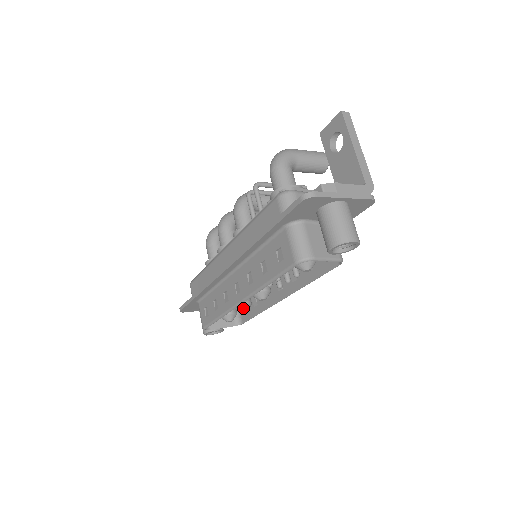
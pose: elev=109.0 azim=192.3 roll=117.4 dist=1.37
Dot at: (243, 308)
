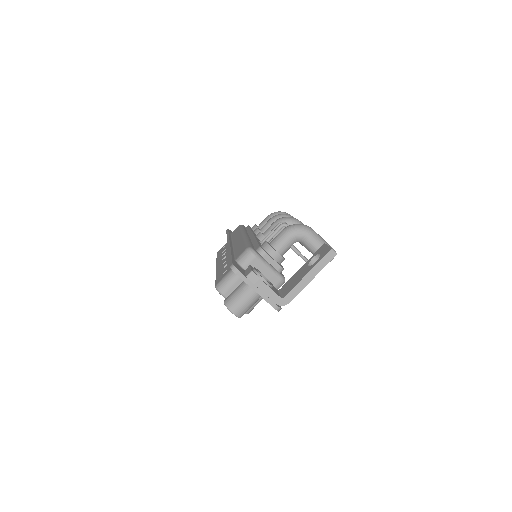
Dot at: occluded
